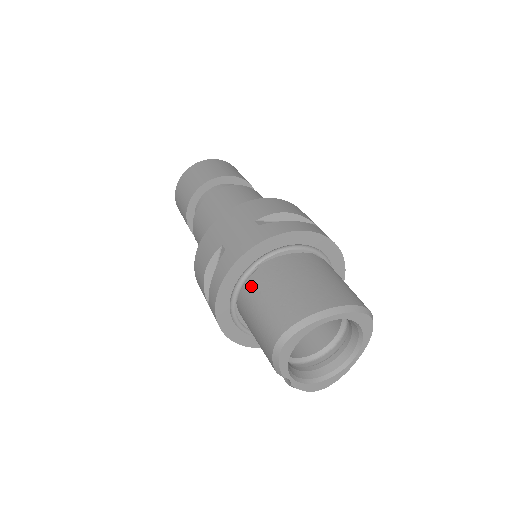
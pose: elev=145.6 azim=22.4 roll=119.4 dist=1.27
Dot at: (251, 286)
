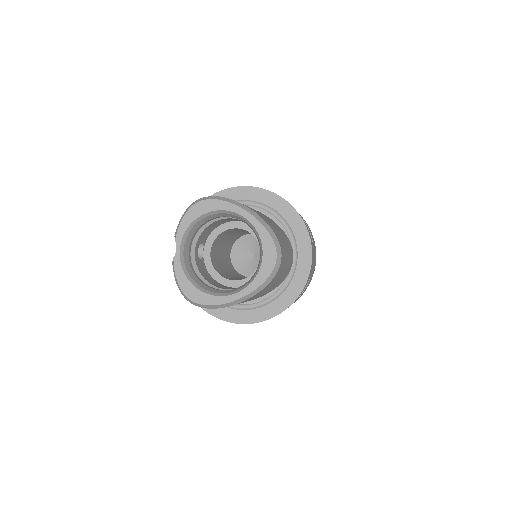
Dot at: occluded
